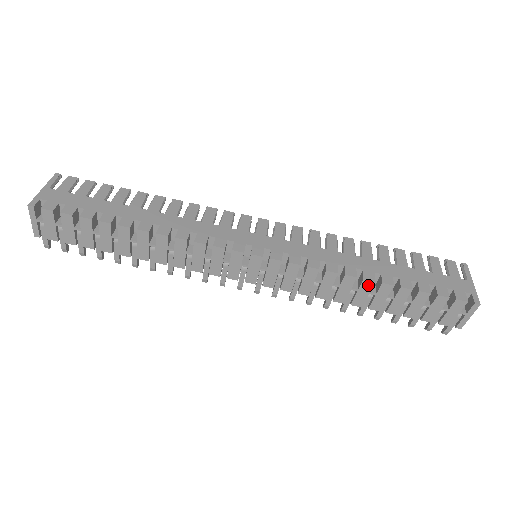
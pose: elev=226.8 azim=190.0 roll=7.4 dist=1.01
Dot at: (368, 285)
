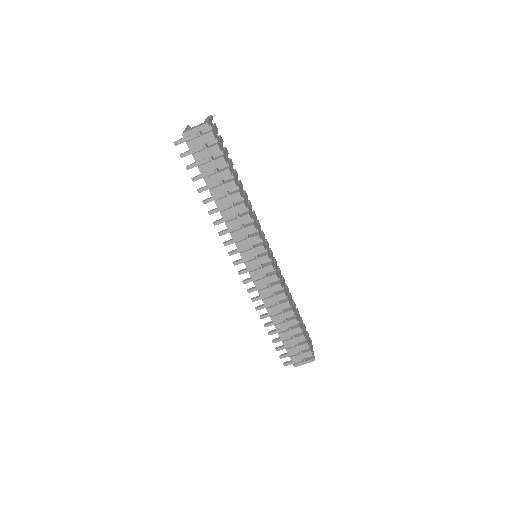
Dot at: (290, 314)
